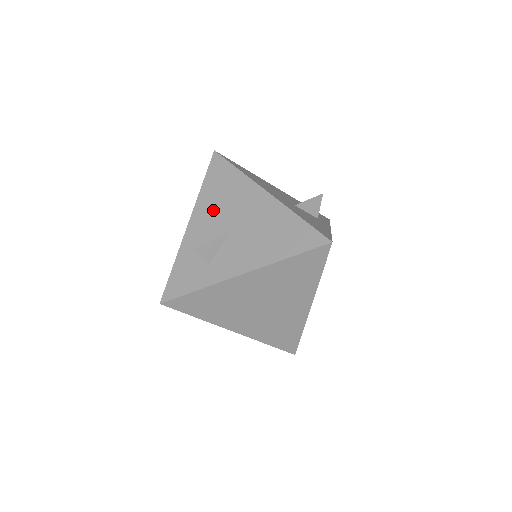
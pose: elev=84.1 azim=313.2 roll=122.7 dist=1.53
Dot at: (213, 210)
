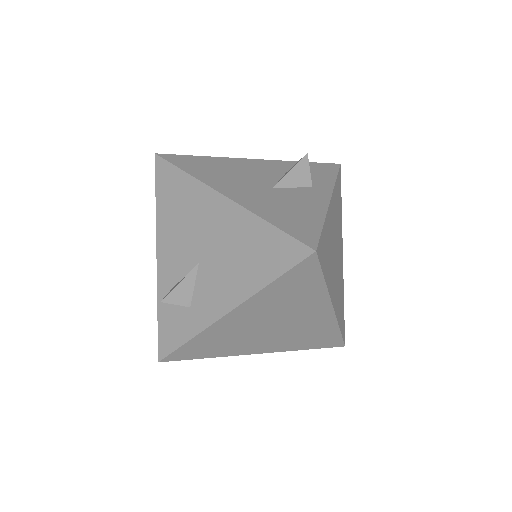
Dot at: (175, 235)
